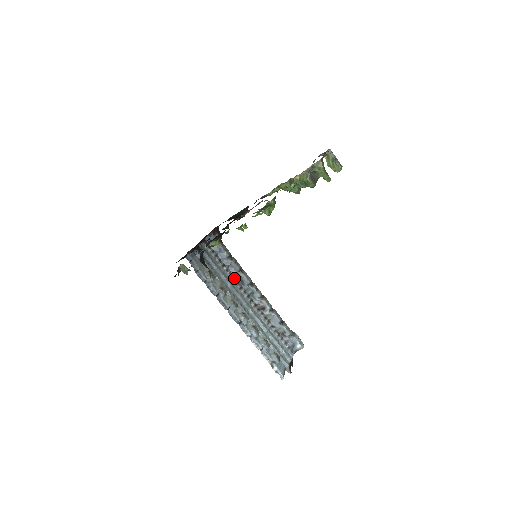
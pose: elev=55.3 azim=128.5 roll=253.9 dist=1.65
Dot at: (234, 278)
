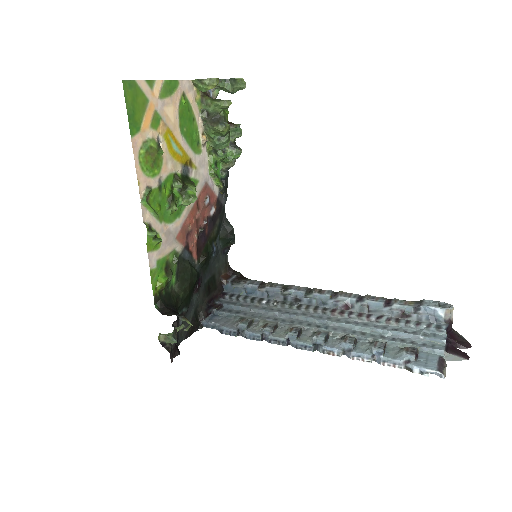
Dot at: (282, 303)
